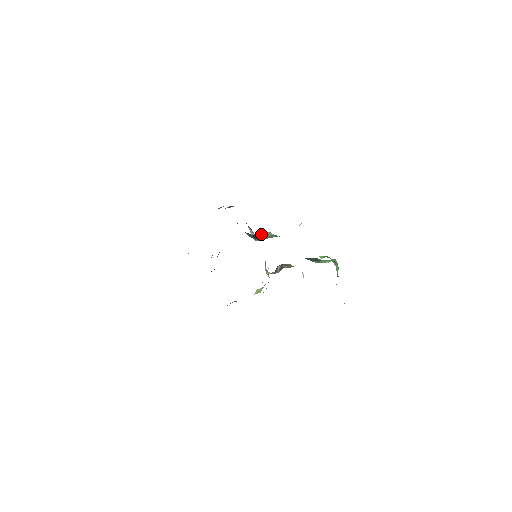
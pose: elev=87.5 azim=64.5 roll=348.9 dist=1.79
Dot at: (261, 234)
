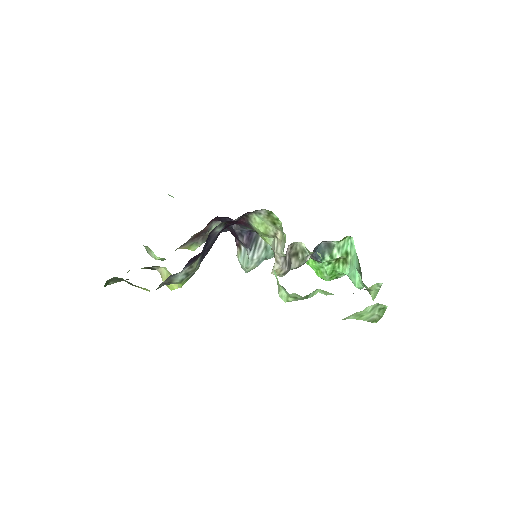
Dot at: (258, 235)
